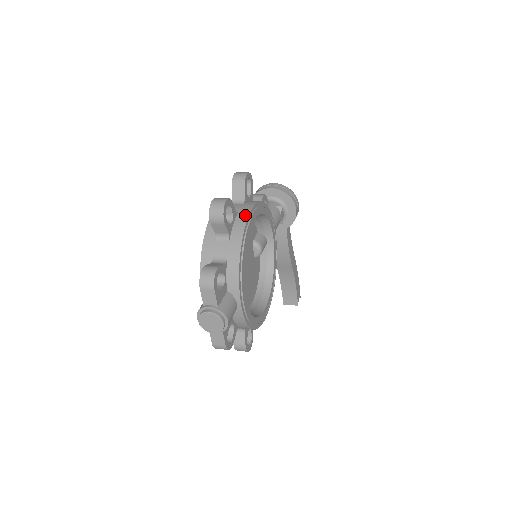
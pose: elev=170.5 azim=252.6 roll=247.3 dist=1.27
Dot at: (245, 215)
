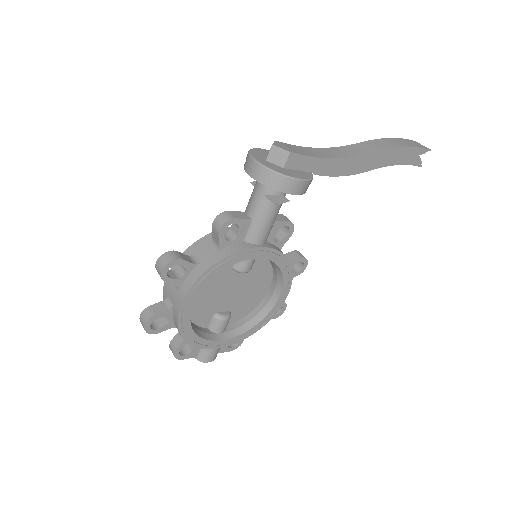
Dot at: (176, 315)
